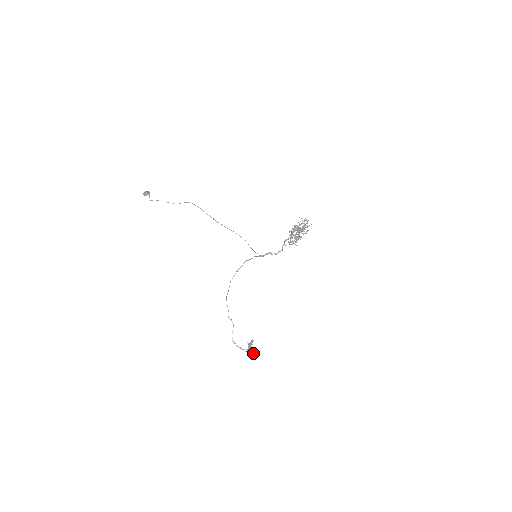
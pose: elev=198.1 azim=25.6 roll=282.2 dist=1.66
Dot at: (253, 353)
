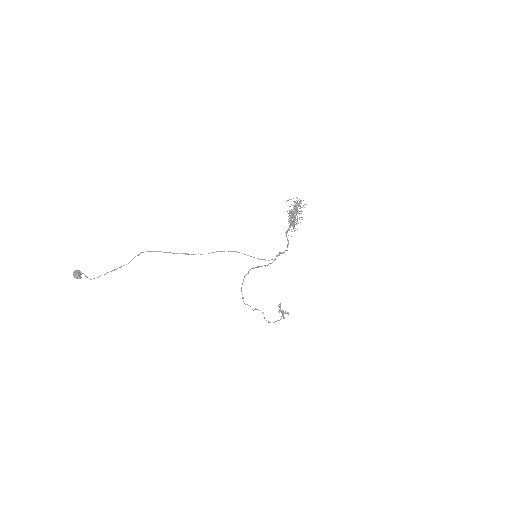
Dot at: (288, 314)
